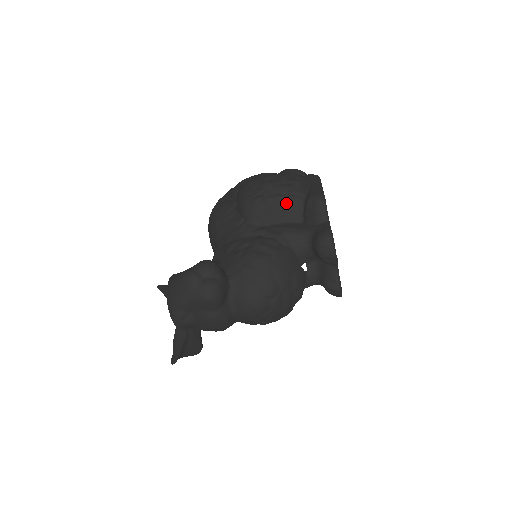
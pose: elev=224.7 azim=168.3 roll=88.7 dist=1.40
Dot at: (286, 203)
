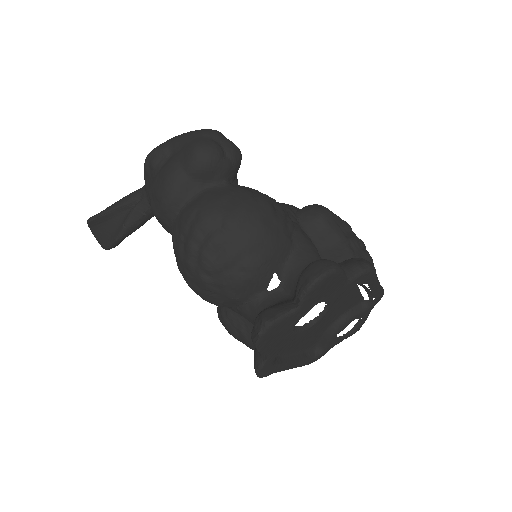
Dot at: (340, 242)
